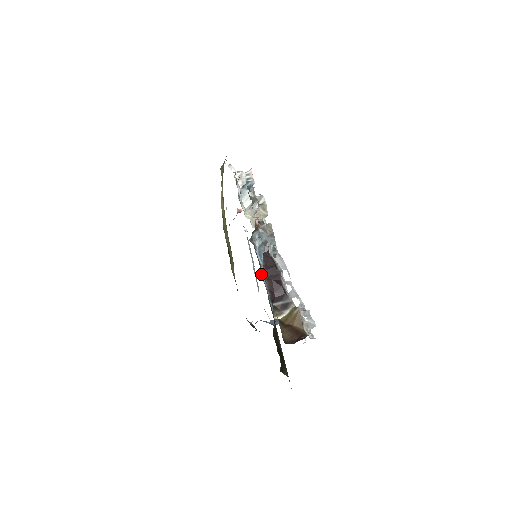
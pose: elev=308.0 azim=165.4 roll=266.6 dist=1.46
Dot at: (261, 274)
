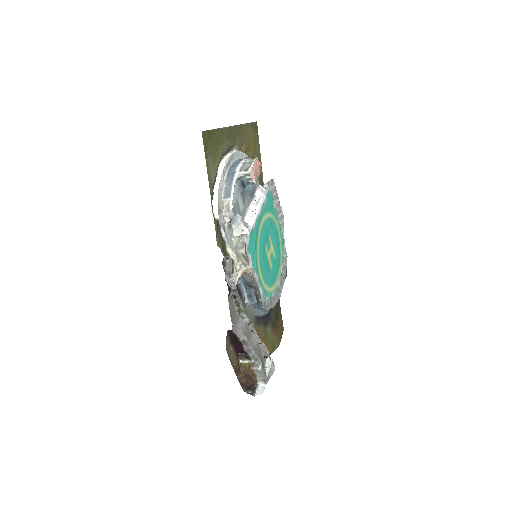
Dot at: (247, 299)
